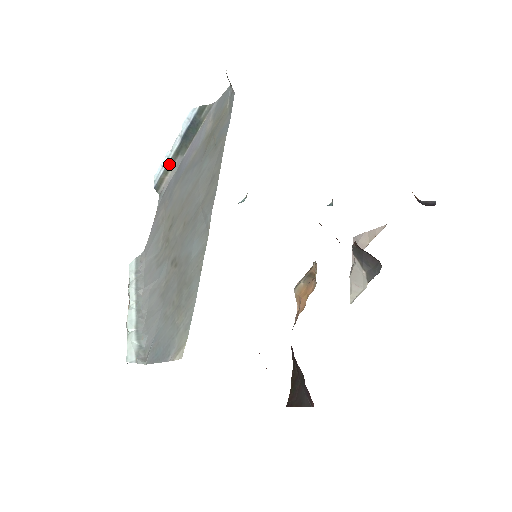
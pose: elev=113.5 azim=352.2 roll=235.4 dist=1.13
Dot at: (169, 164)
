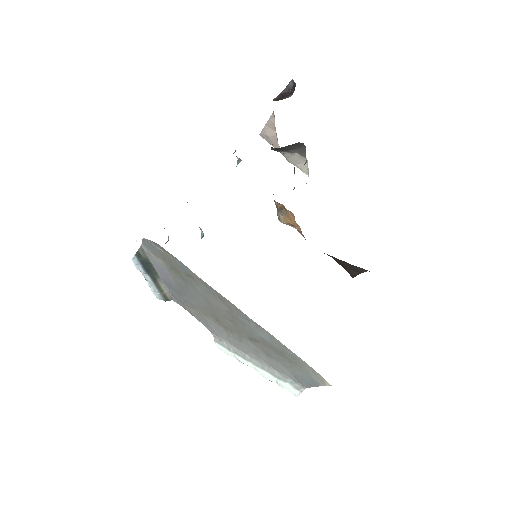
Dot at: (157, 288)
